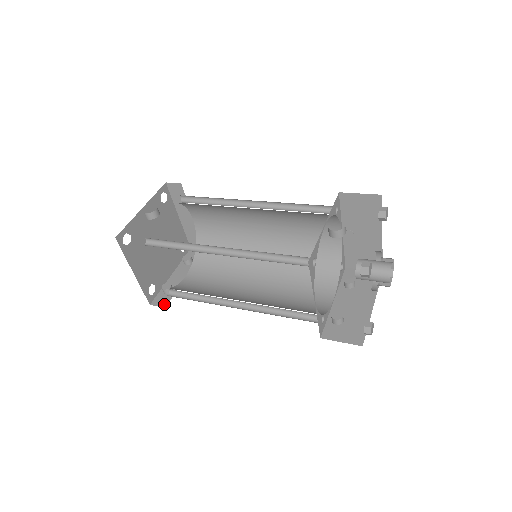
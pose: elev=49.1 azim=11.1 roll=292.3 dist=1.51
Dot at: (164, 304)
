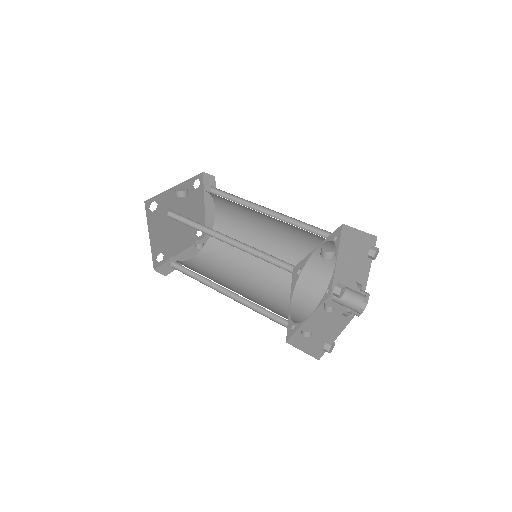
Dot at: (166, 273)
